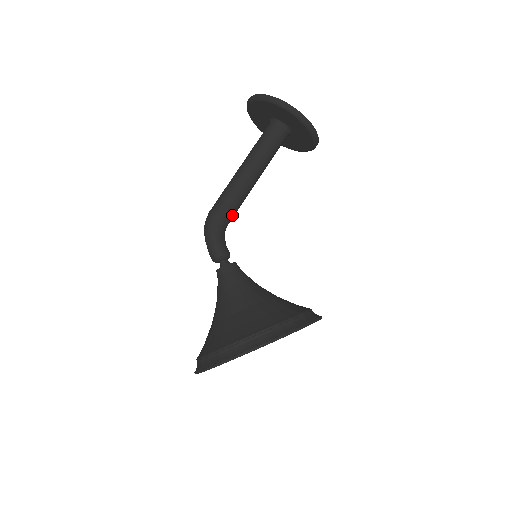
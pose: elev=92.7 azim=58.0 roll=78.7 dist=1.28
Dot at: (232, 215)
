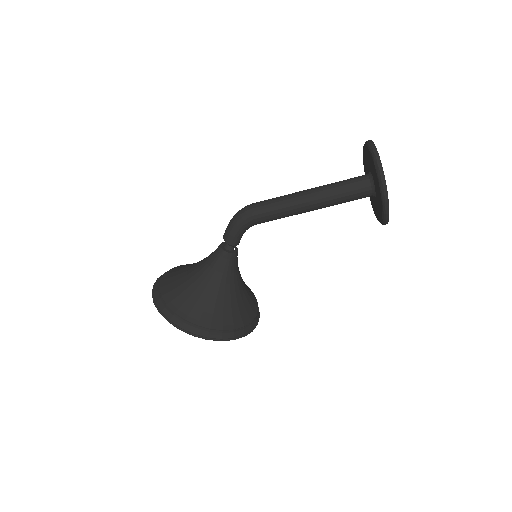
Dot at: occluded
